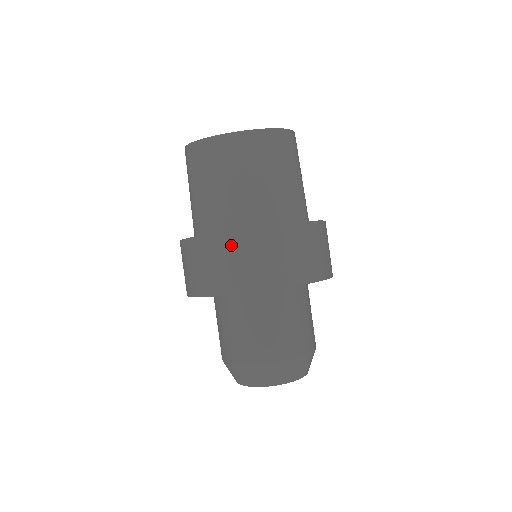
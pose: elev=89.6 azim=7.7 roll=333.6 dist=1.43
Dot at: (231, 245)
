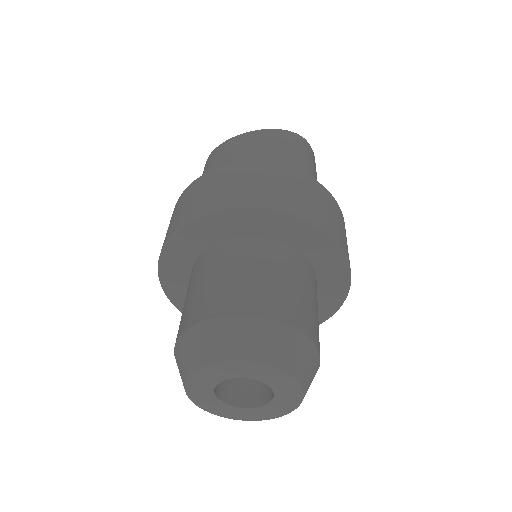
Dot at: (206, 181)
